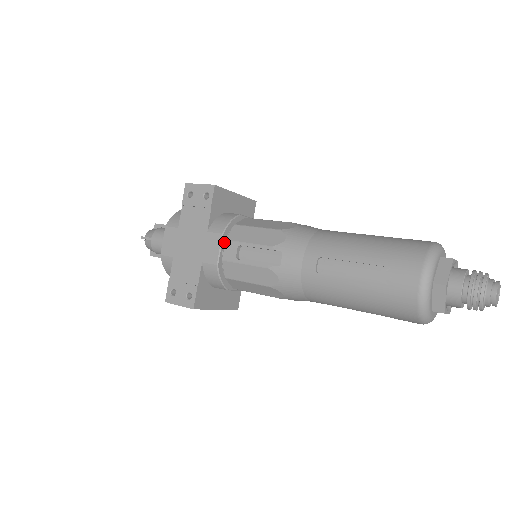
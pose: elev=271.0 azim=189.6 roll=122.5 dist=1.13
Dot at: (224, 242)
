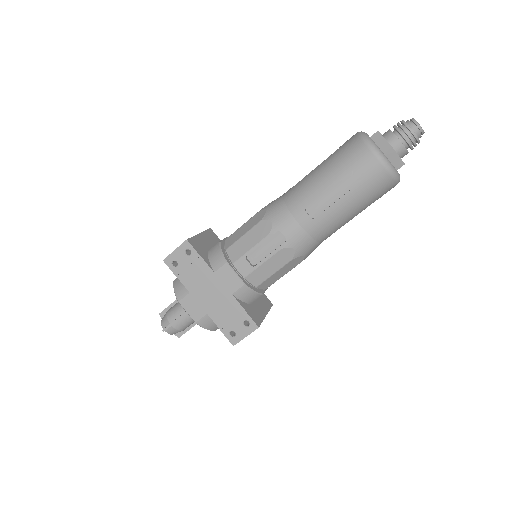
Dot at: (232, 267)
